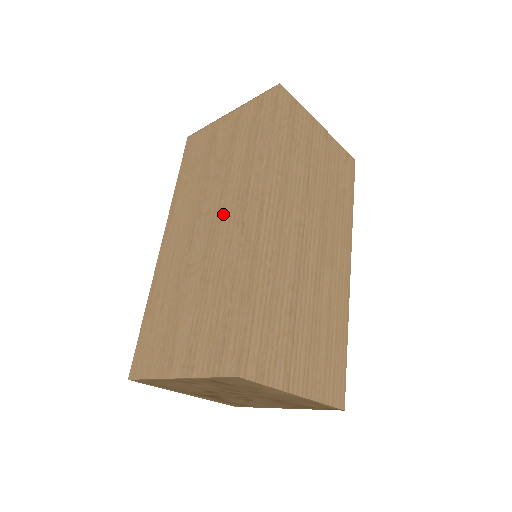
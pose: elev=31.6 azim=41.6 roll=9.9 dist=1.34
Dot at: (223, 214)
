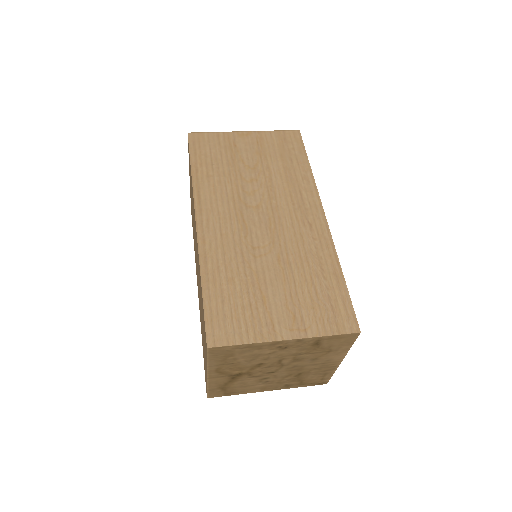
Dot at: (281, 212)
